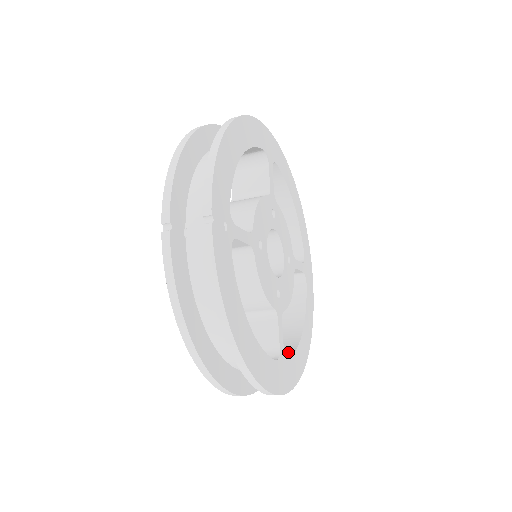
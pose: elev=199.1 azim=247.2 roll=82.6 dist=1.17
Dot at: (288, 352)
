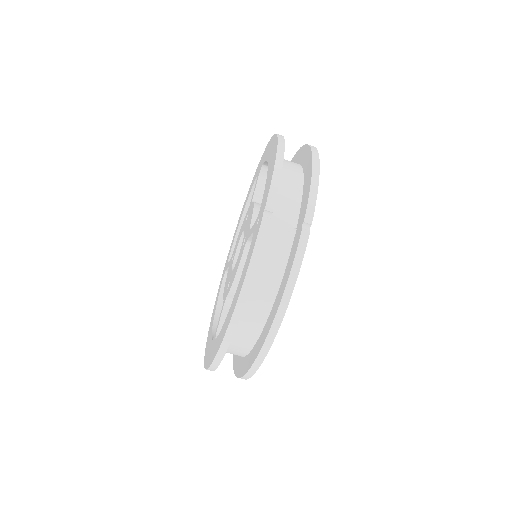
Dot at: occluded
